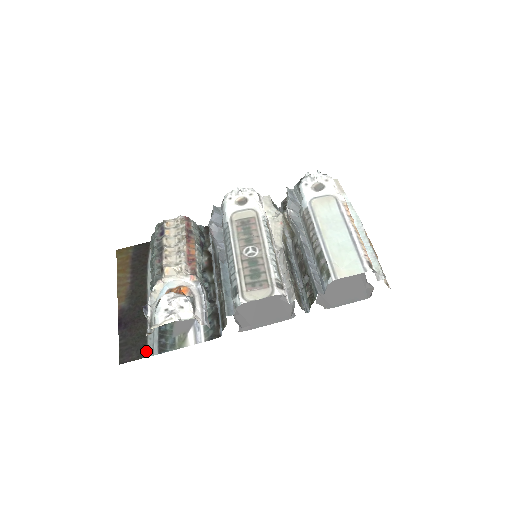
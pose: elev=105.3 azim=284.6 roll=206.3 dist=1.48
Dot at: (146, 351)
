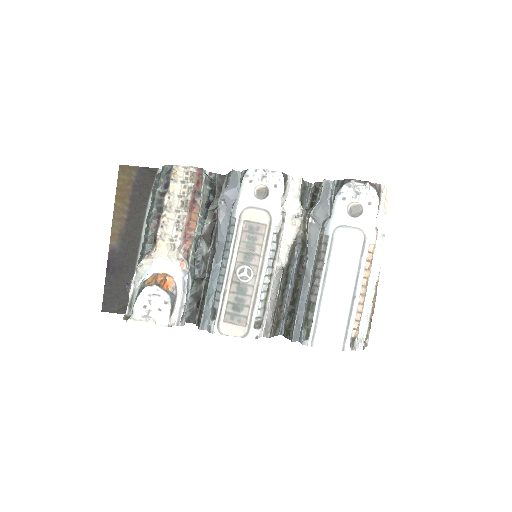
Dot at: occluded
